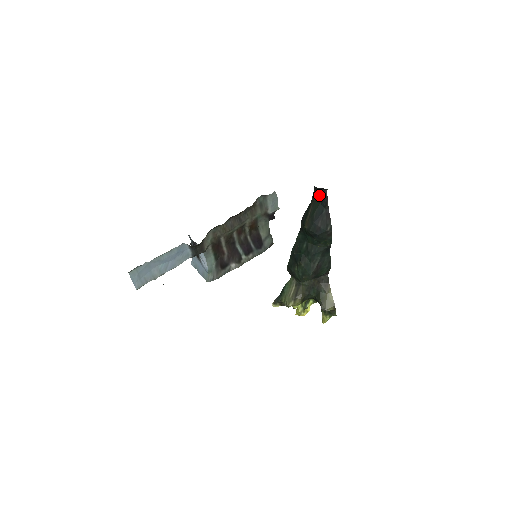
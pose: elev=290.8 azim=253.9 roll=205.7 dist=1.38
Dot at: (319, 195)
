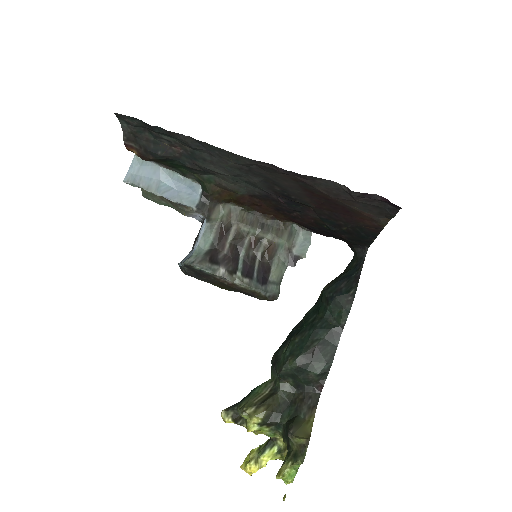
Dot at: (356, 261)
